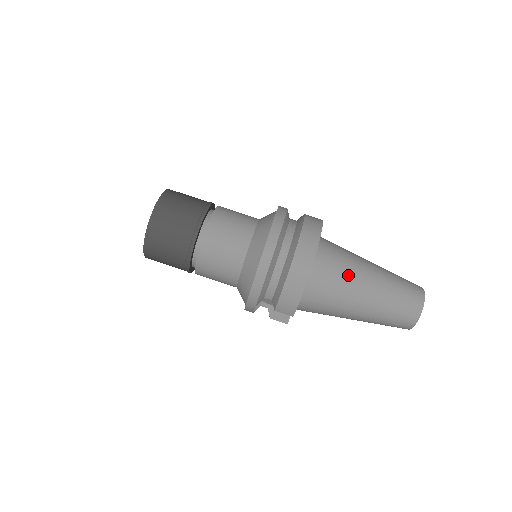
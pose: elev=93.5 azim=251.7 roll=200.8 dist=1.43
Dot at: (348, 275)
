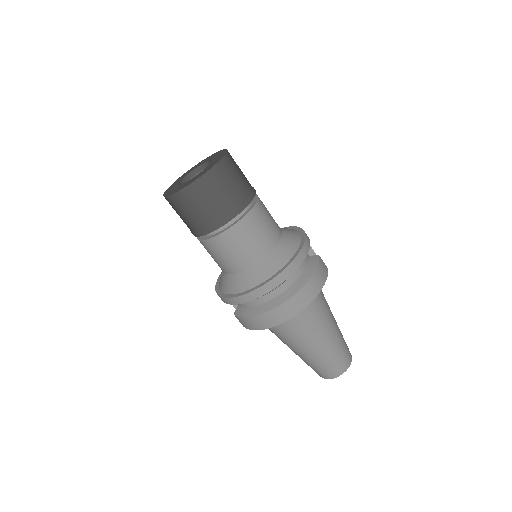
Dot at: (305, 333)
